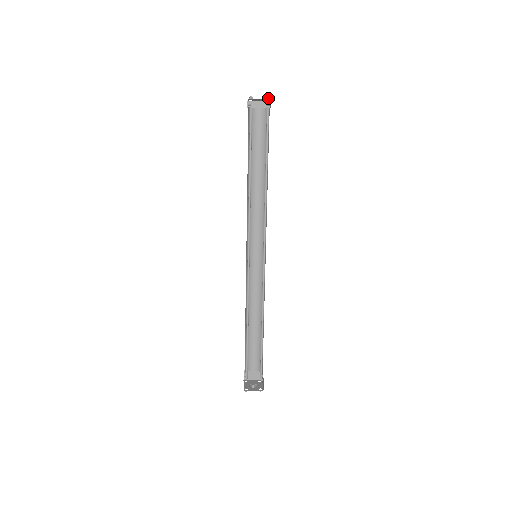
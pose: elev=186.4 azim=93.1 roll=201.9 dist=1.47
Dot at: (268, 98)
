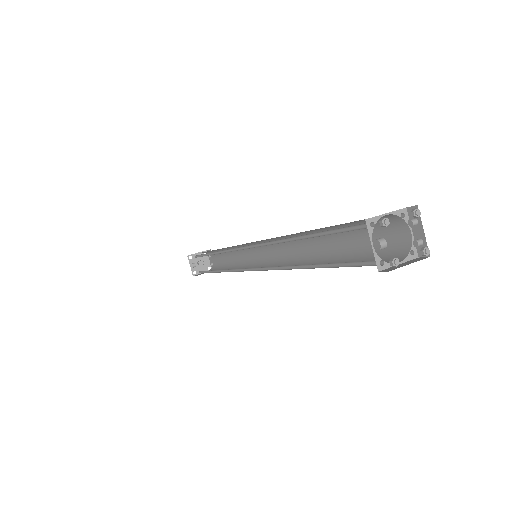
Dot at: (426, 256)
